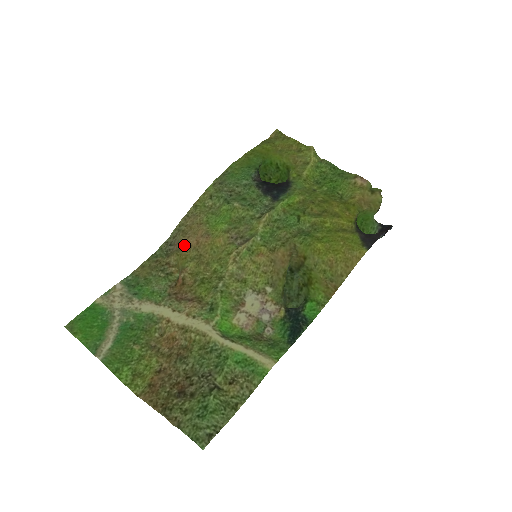
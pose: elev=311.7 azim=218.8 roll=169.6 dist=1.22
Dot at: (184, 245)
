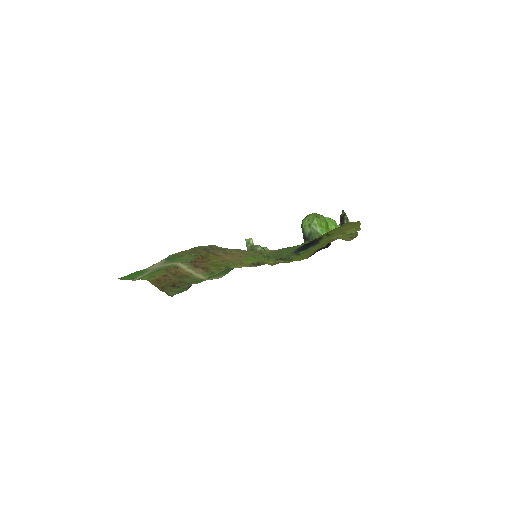
Dot at: (220, 256)
